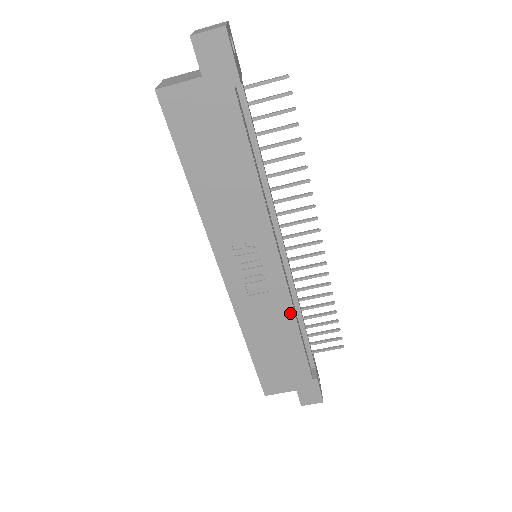
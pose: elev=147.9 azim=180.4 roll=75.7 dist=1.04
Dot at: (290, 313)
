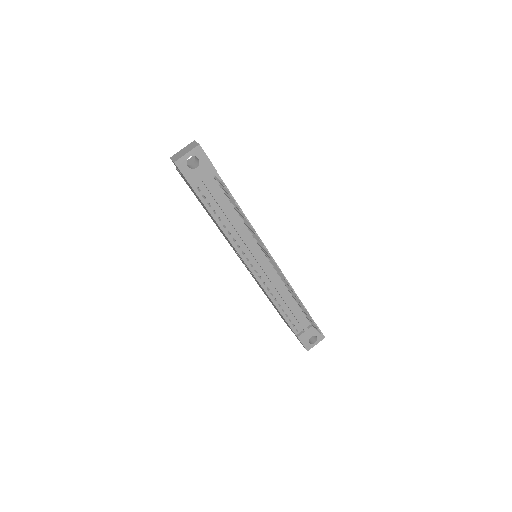
Dot at: (268, 296)
